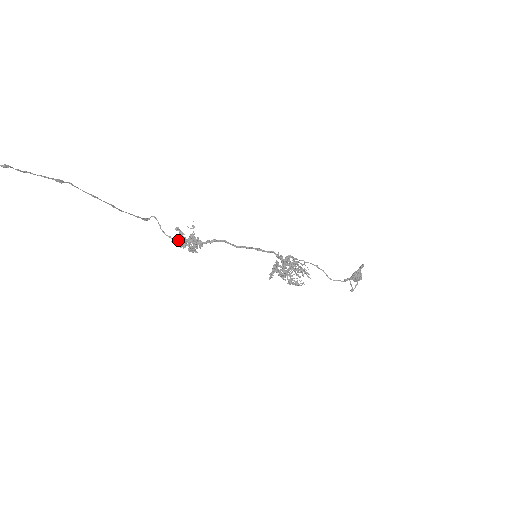
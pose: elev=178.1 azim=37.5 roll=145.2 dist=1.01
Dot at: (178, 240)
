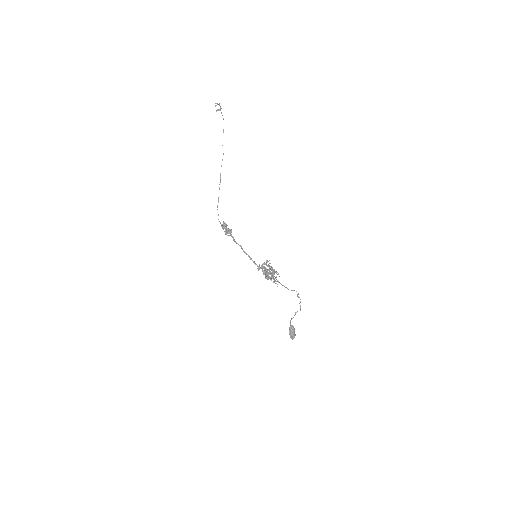
Dot at: (224, 224)
